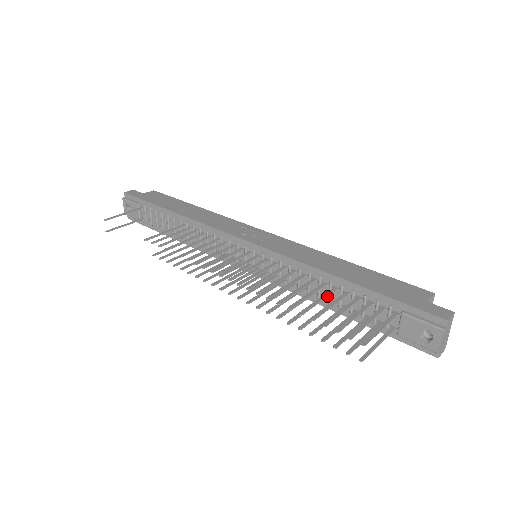
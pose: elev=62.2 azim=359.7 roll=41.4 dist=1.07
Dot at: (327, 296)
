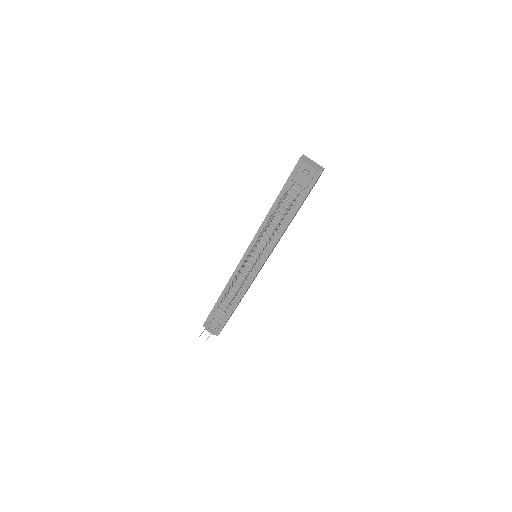
Dot at: (273, 216)
